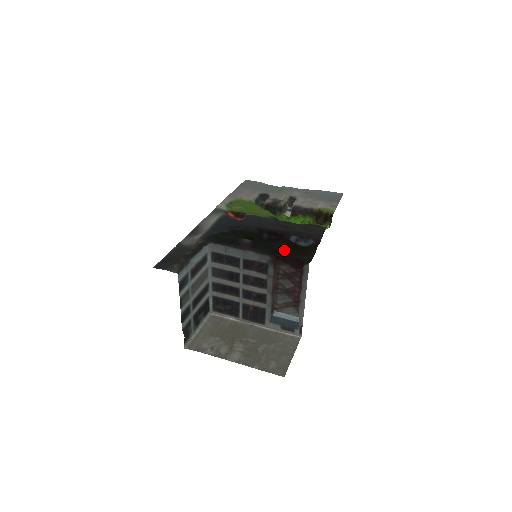
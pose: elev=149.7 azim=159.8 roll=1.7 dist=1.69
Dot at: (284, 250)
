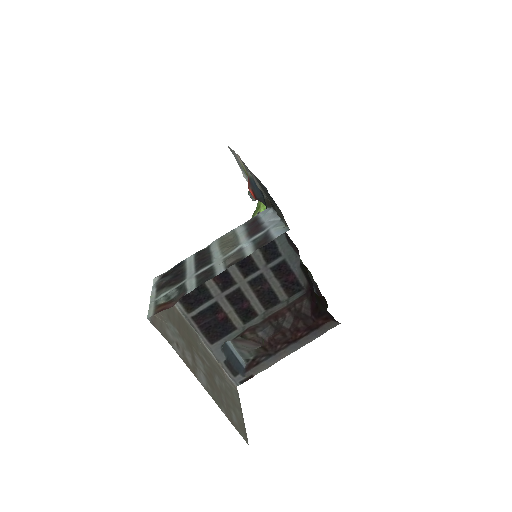
Dot at: occluded
